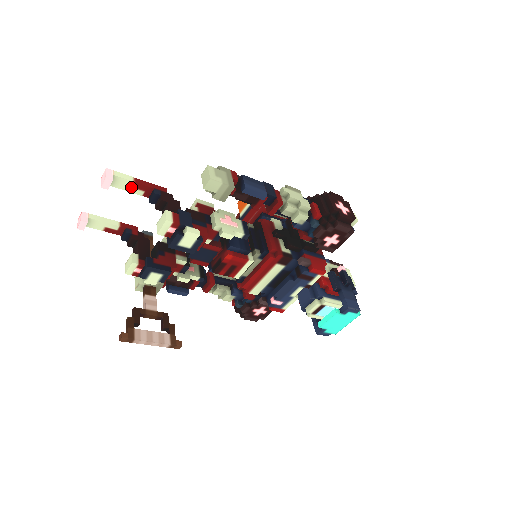
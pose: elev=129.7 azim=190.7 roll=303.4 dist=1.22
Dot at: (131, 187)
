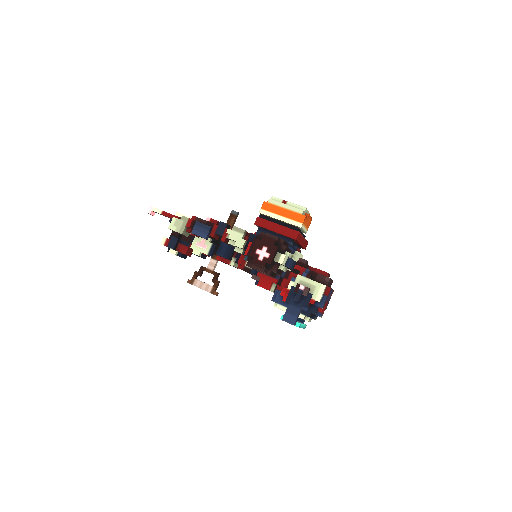
Dot at: (163, 215)
